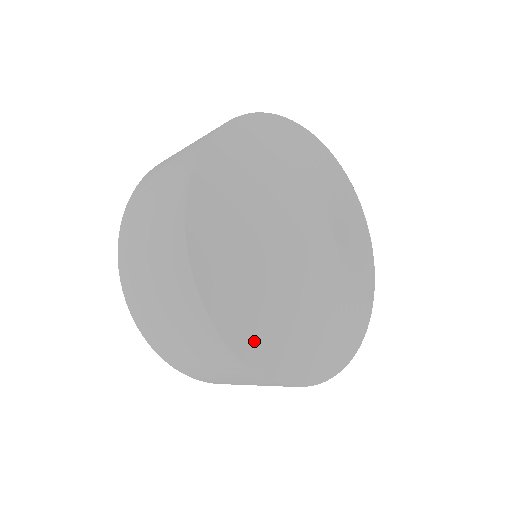
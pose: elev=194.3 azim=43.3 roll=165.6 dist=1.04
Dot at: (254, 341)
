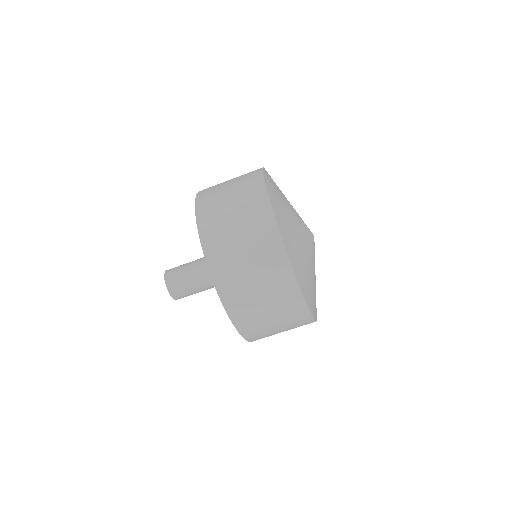
Dot at: (283, 227)
